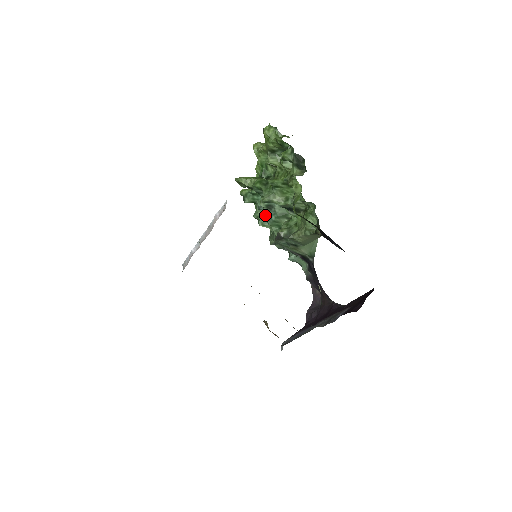
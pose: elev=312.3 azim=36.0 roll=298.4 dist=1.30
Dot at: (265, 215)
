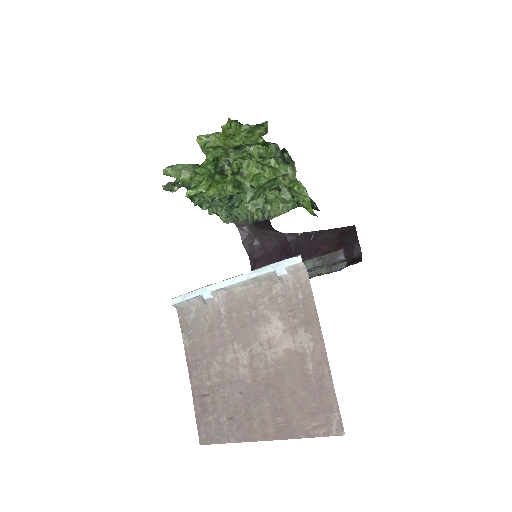
Dot at: (227, 206)
